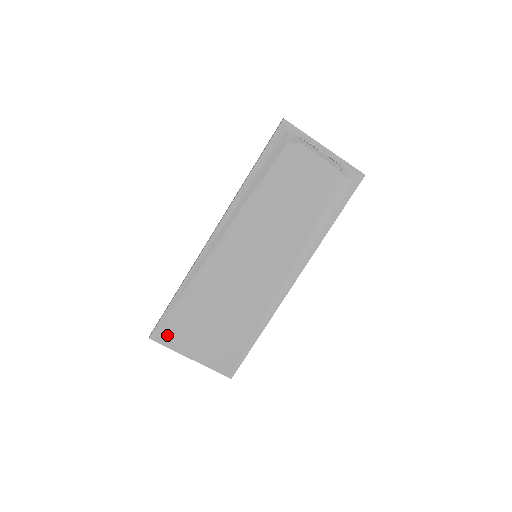
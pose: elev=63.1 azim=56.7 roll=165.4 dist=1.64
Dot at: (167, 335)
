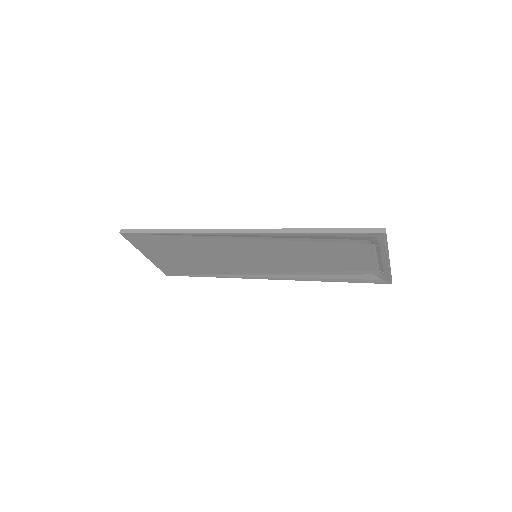
Dot at: (137, 240)
